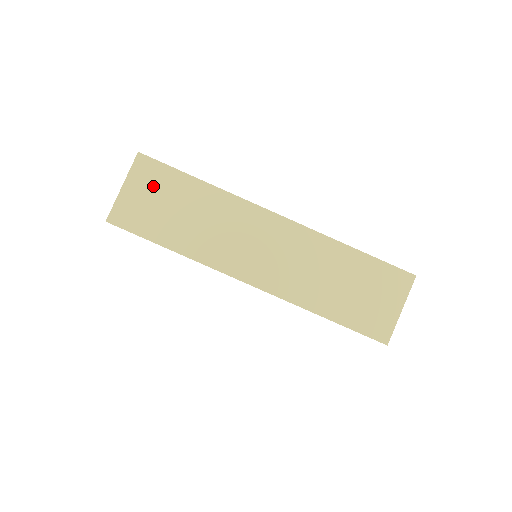
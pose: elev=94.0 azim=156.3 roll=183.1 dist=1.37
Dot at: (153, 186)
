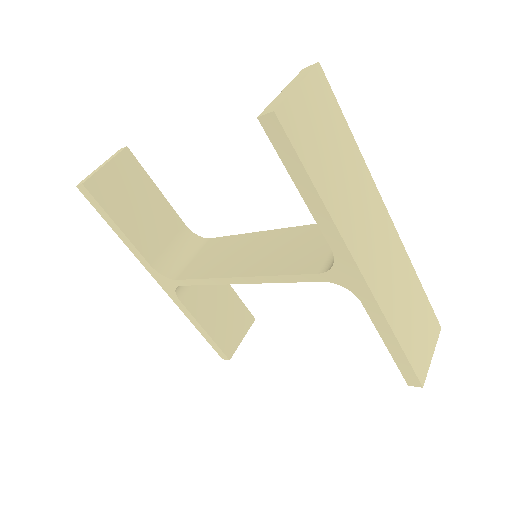
Dot at: (322, 110)
